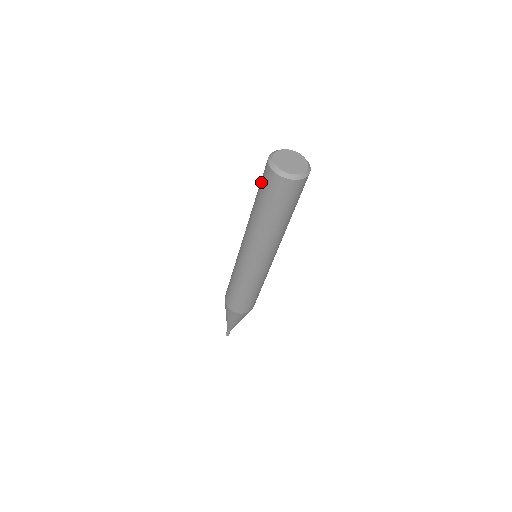
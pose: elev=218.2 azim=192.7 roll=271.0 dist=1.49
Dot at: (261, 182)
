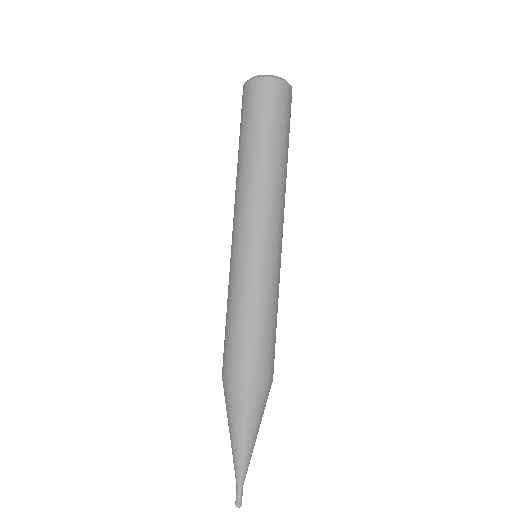
Dot at: (246, 110)
